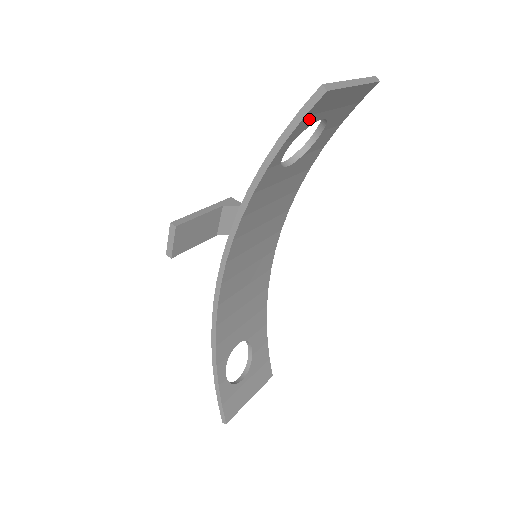
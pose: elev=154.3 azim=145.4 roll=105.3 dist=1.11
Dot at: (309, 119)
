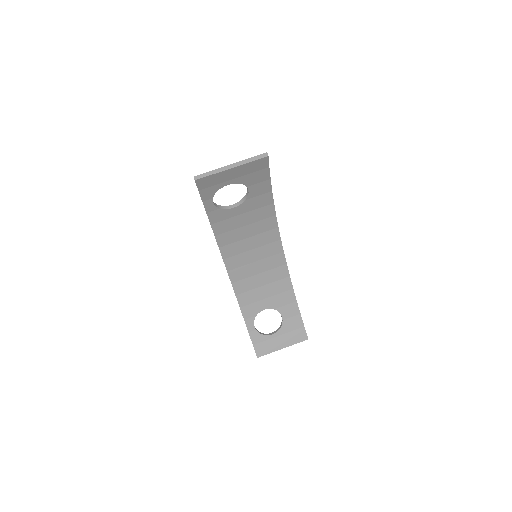
Dot at: (209, 189)
